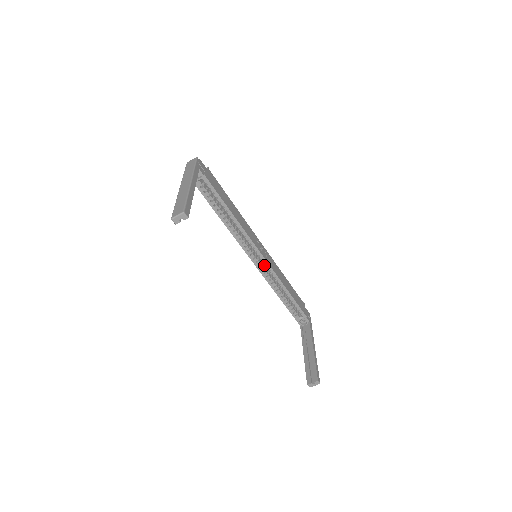
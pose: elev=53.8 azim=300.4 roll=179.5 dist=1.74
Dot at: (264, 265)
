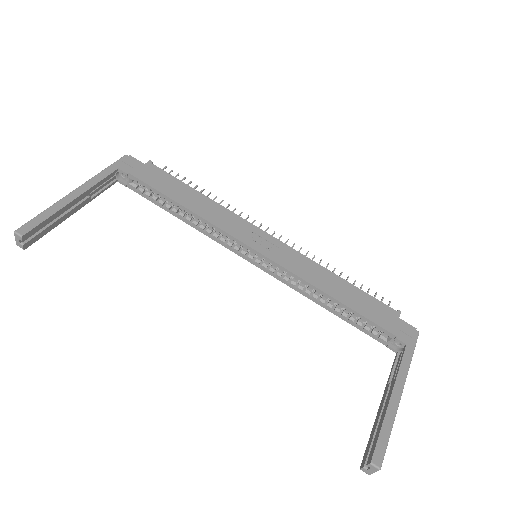
Dot at: (274, 266)
